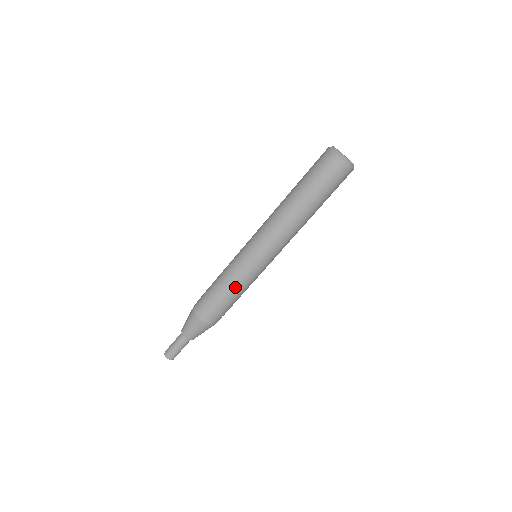
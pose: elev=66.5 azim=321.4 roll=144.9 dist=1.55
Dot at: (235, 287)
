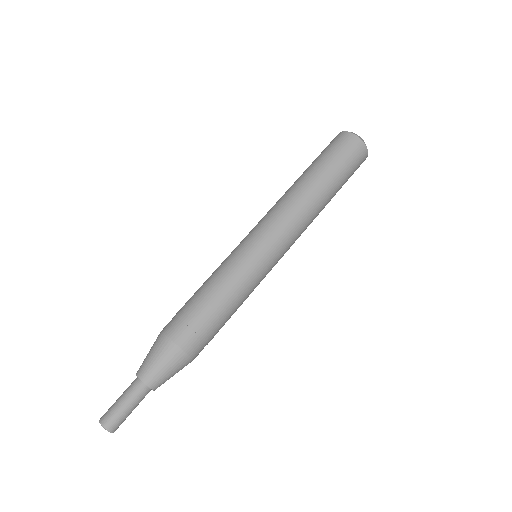
Dot at: (225, 284)
